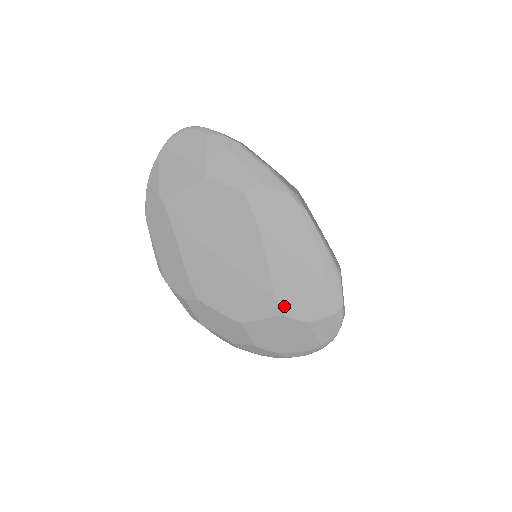
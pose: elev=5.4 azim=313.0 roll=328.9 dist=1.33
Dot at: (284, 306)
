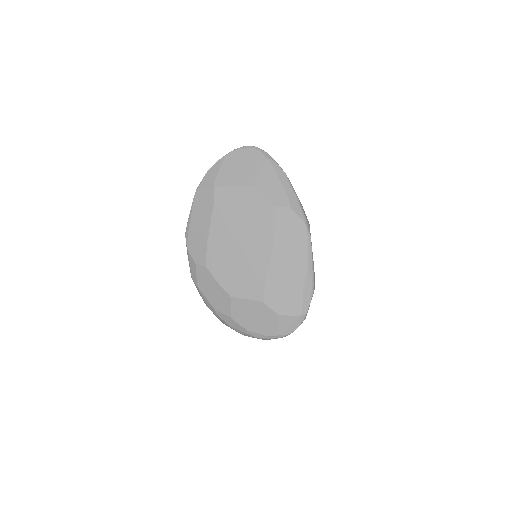
Dot at: (267, 296)
